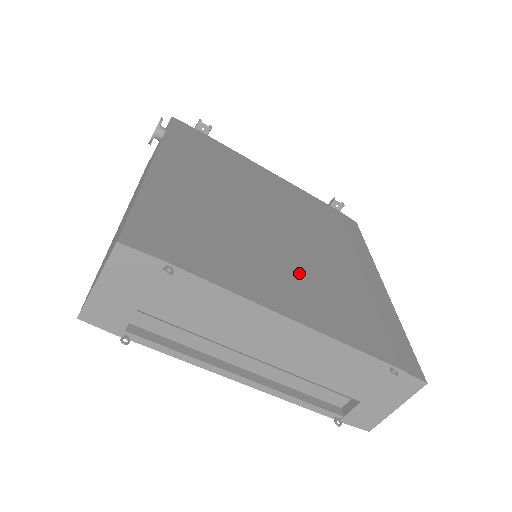
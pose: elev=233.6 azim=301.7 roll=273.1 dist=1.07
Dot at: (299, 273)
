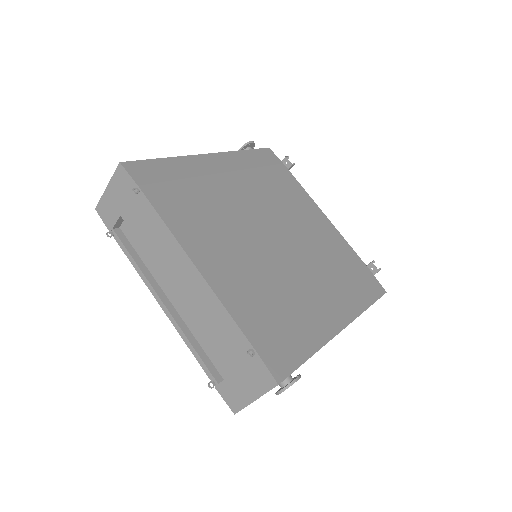
Dot at: (246, 259)
